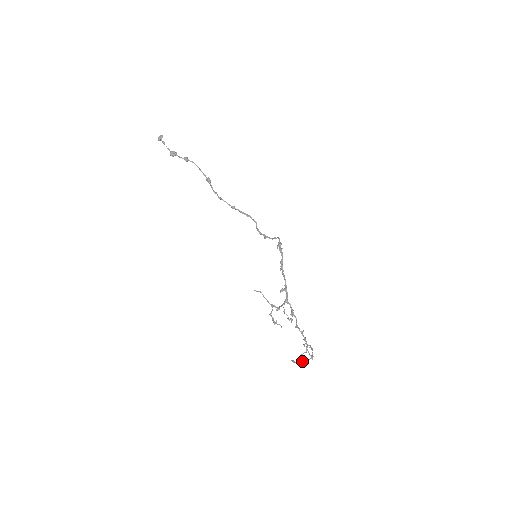
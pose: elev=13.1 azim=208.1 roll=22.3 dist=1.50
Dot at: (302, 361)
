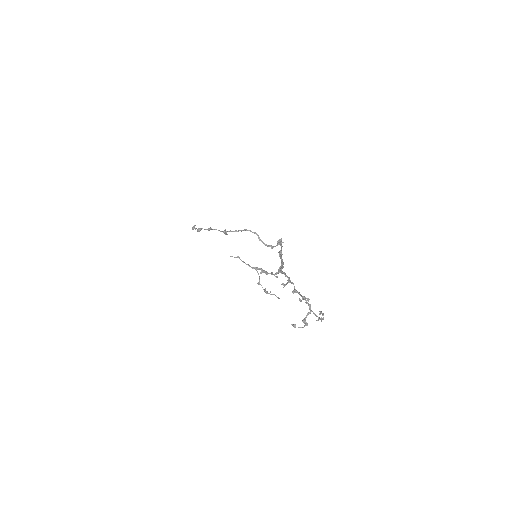
Dot at: (307, 325)
